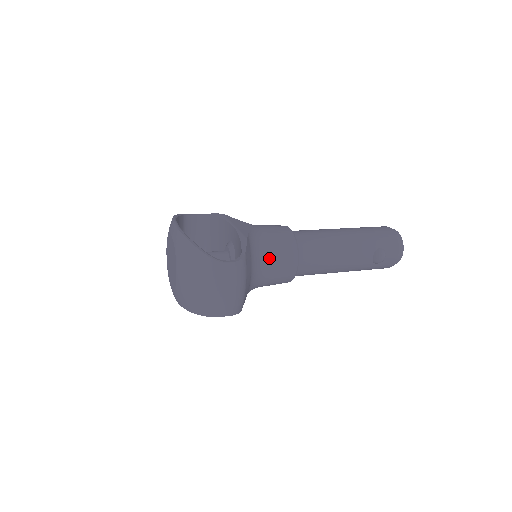
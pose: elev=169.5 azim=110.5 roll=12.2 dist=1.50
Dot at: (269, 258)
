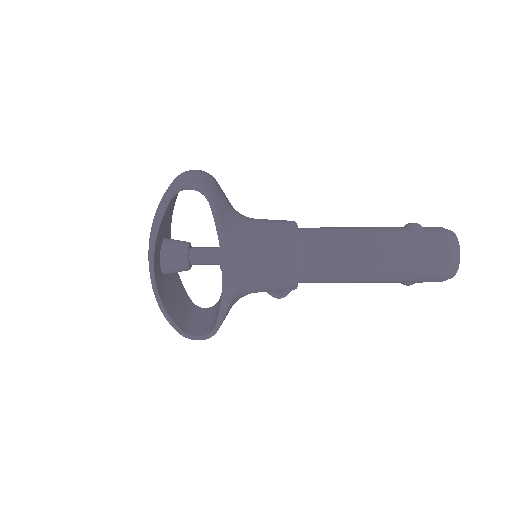
Dot at: occluded
